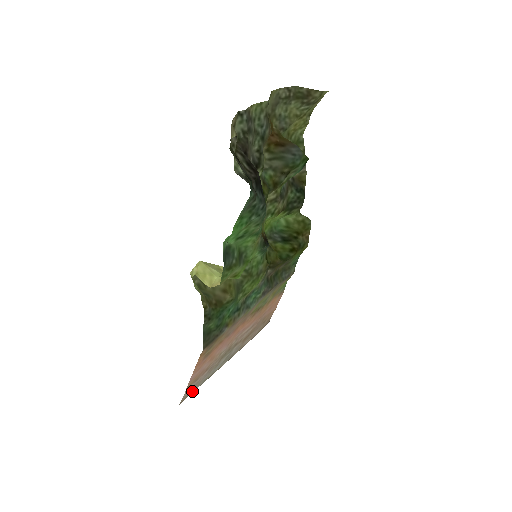
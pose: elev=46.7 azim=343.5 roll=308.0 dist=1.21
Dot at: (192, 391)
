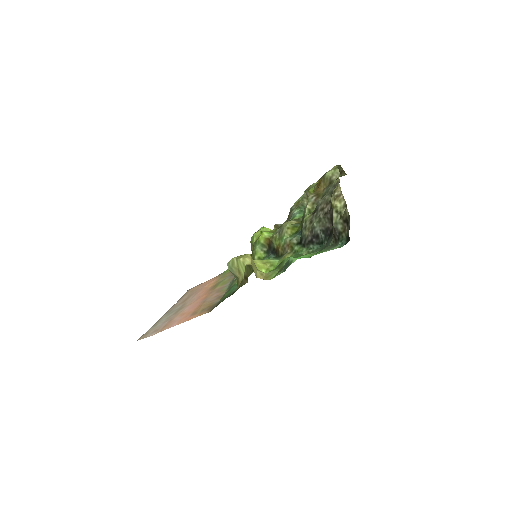
Dot at: (147, 332)
